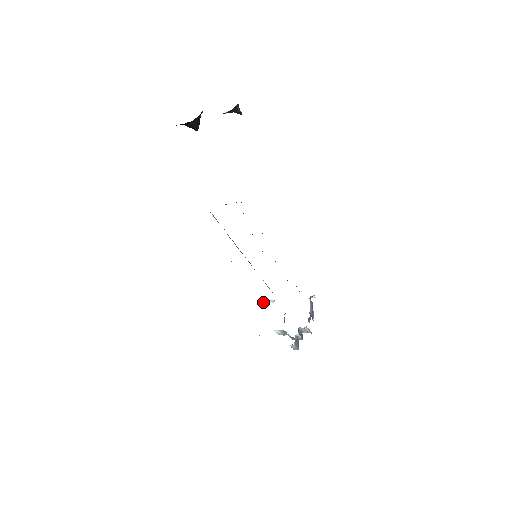
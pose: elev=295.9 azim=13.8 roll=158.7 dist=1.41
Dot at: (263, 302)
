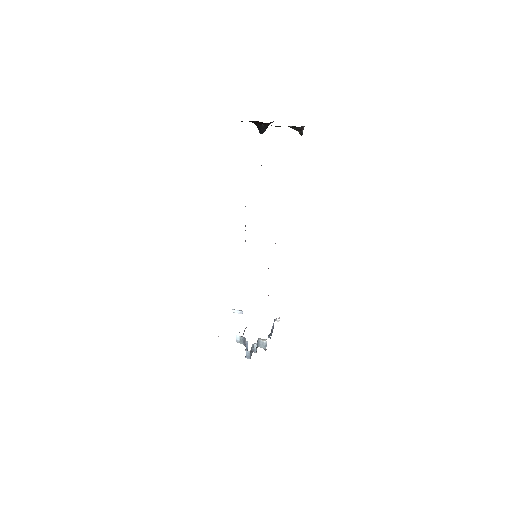
Dot at: (232, 310)
